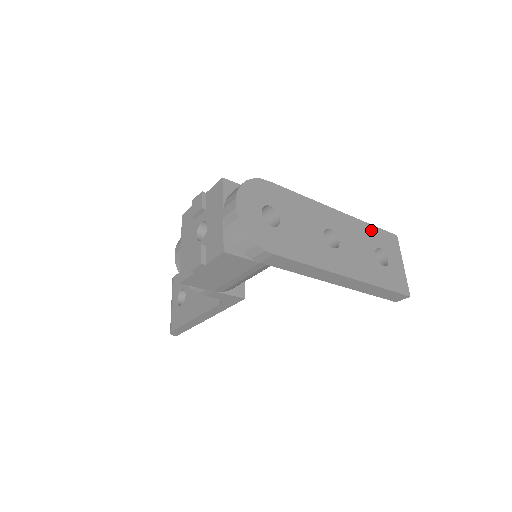
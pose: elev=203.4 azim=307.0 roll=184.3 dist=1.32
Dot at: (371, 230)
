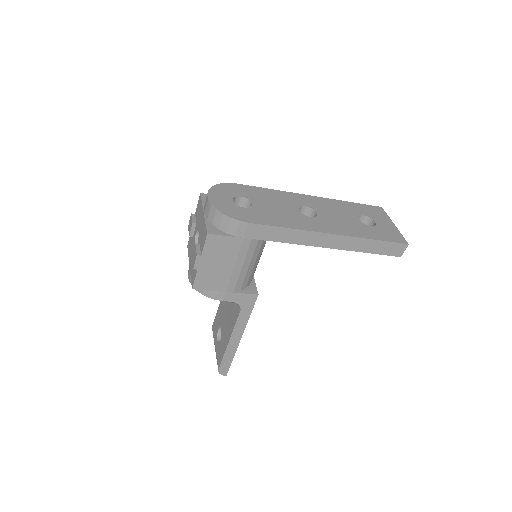
Dot at: (351, 205)
